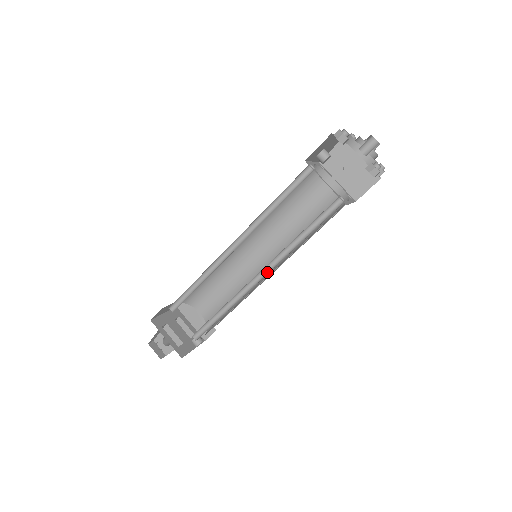
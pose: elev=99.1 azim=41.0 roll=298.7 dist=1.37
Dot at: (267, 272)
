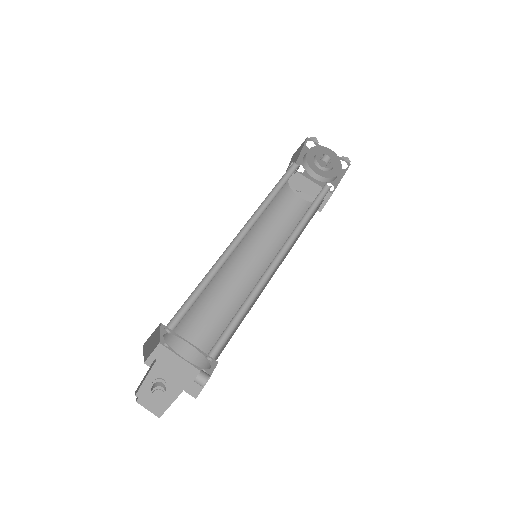
Dot at: (282, 256)
